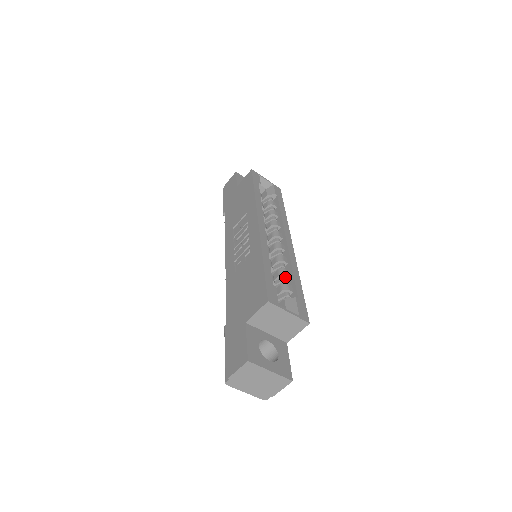
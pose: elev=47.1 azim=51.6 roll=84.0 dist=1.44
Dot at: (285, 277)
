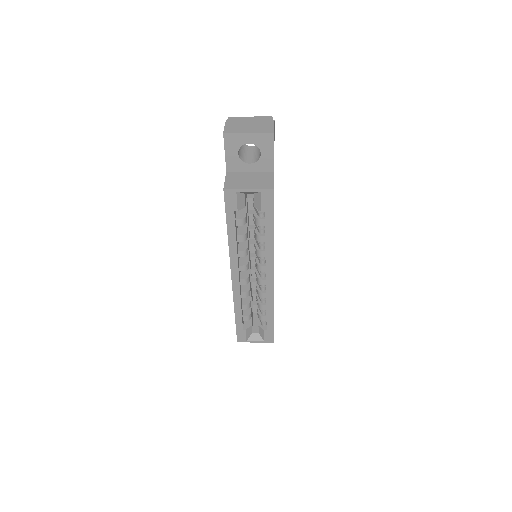
Dot at: (262, 309)
